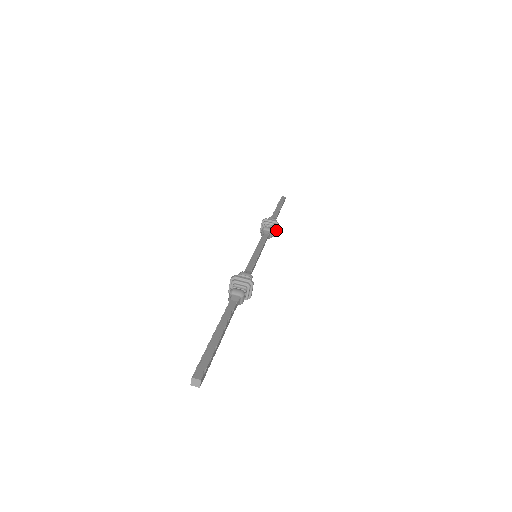
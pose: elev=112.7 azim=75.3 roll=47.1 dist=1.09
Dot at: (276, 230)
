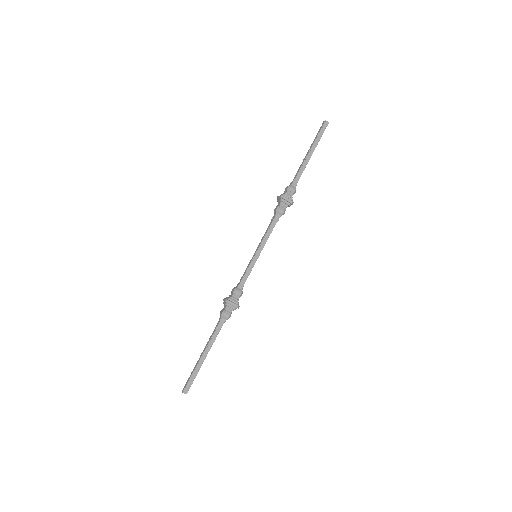
Dot at: occluded
